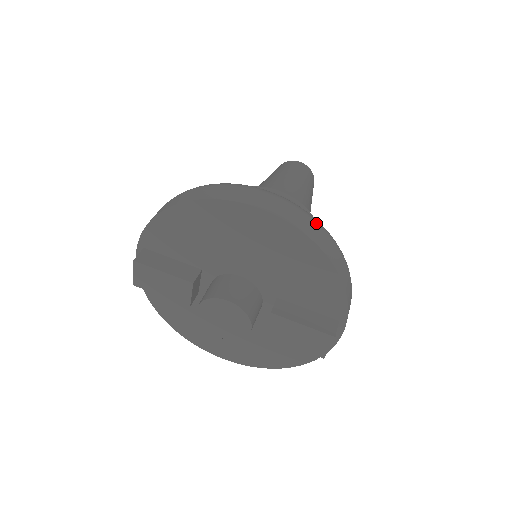
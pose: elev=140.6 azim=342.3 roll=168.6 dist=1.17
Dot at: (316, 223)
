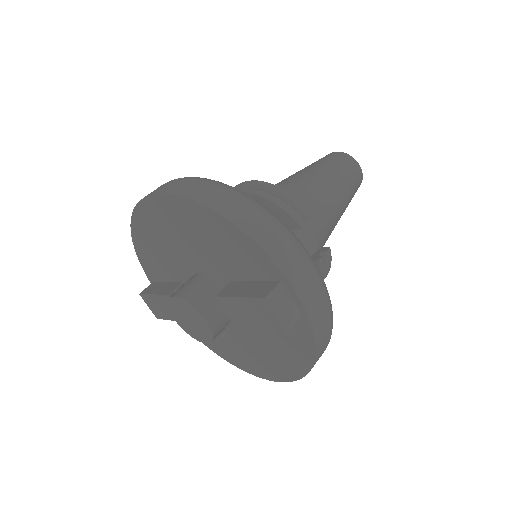
Dot at: (208, 183)
